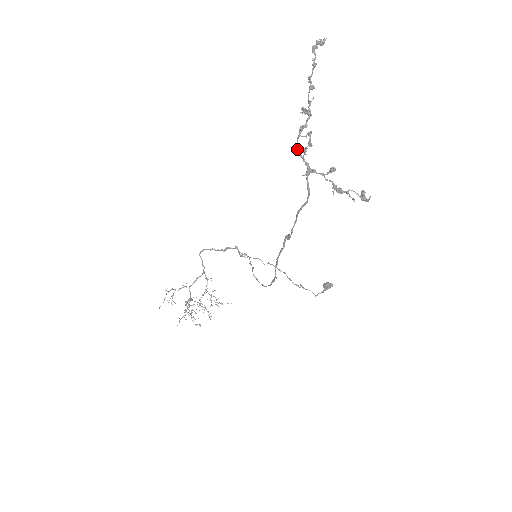
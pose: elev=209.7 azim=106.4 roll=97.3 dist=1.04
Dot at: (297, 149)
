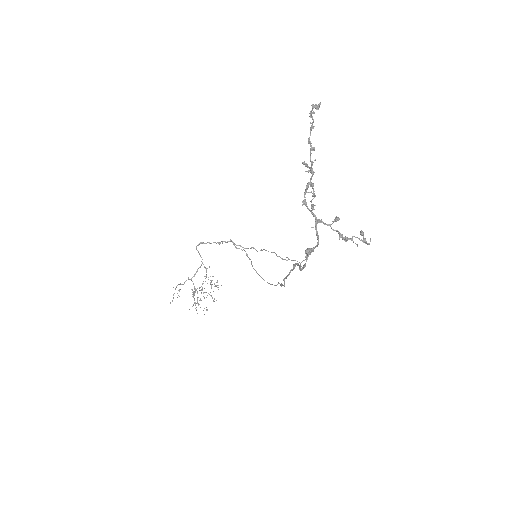
Dot at: (305, 205)
